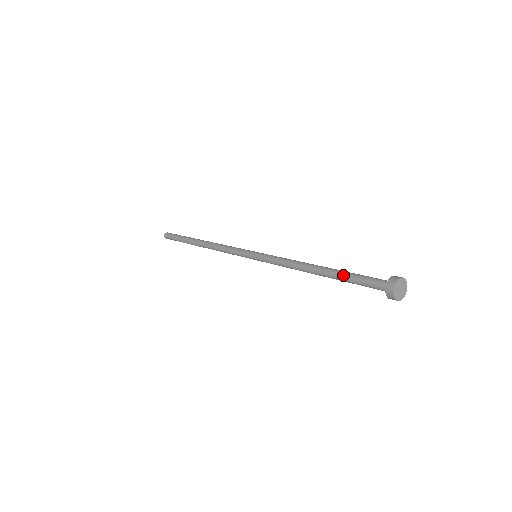
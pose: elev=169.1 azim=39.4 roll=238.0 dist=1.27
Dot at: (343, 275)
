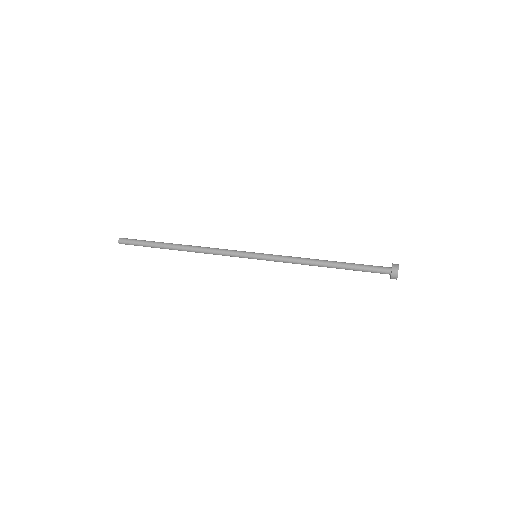
Dot at: (353, 264)
